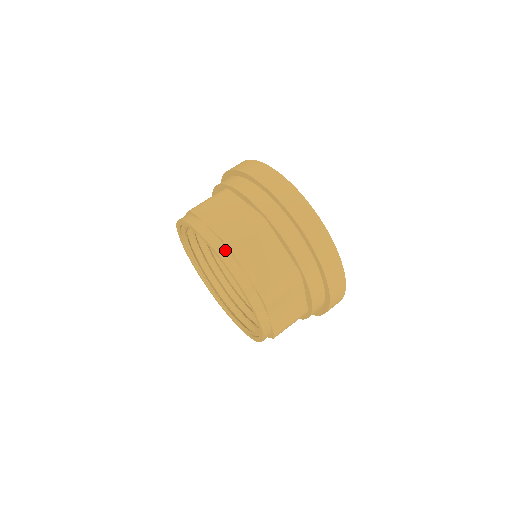
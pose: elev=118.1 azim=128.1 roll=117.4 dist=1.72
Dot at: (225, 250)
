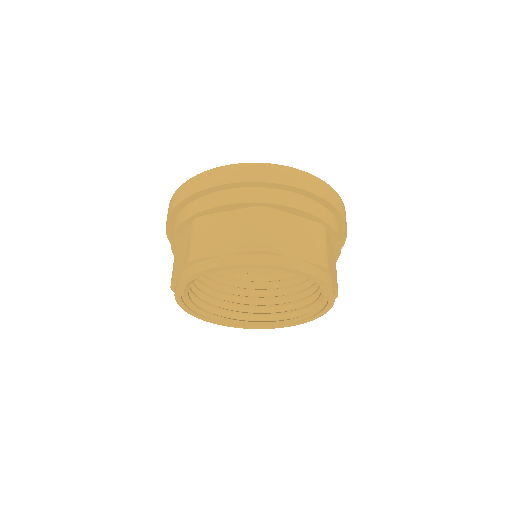
Dot at: (199, 265)
